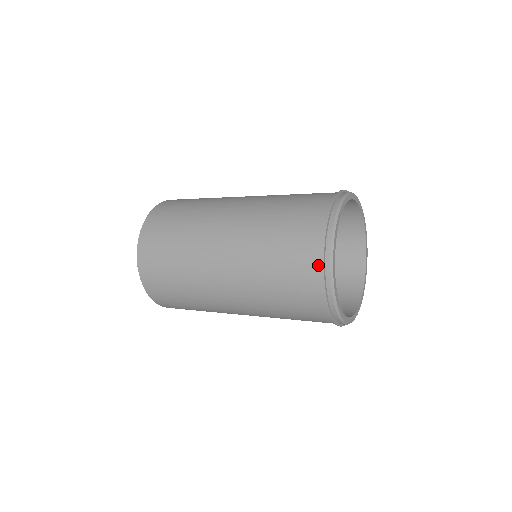
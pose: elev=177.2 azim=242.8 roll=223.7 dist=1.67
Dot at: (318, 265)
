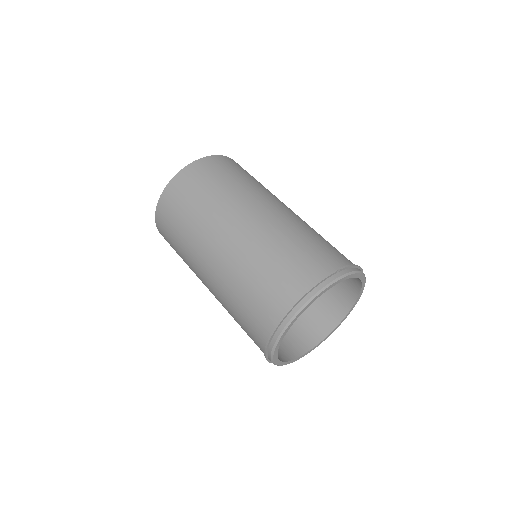
Dot at: occluded
